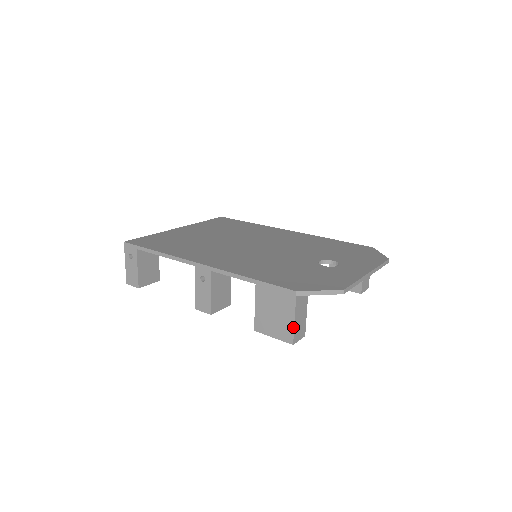
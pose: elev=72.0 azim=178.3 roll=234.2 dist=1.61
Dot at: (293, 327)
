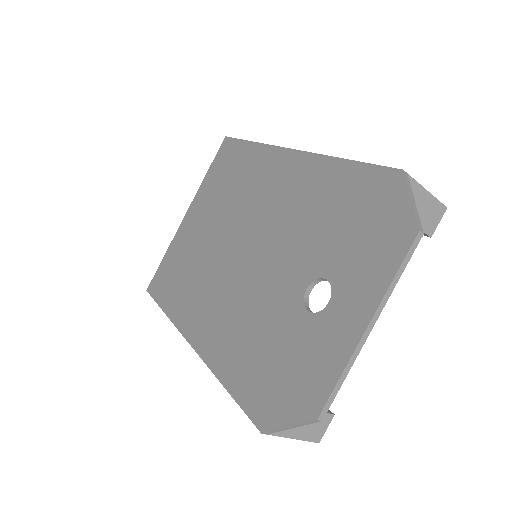
Dot at: (300, 439)
